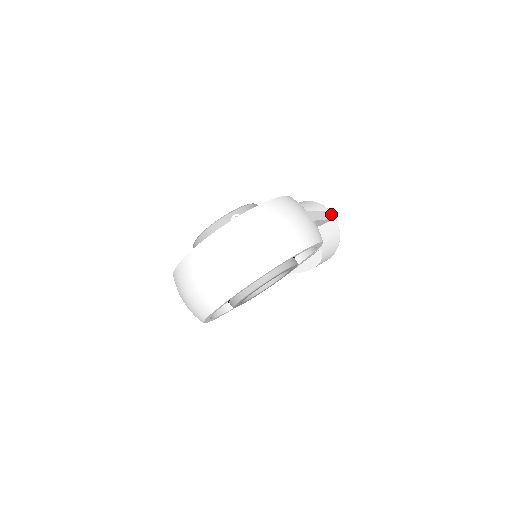
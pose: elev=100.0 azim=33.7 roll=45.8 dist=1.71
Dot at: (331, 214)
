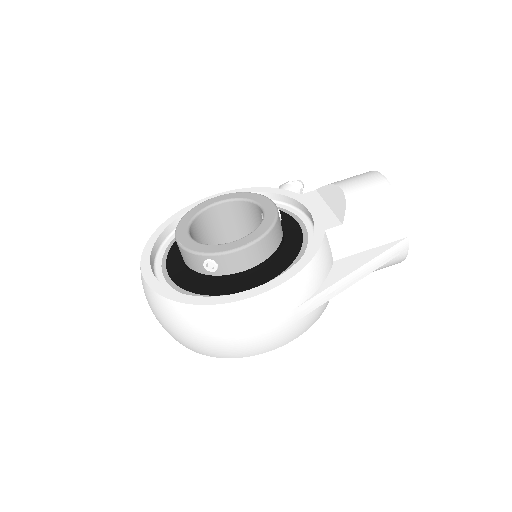
Dot at: (401, 247)
